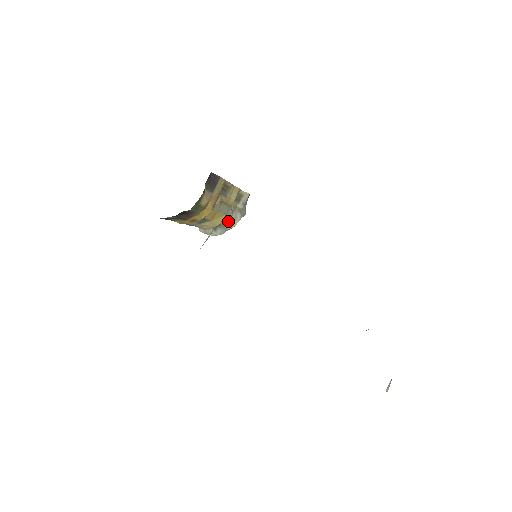
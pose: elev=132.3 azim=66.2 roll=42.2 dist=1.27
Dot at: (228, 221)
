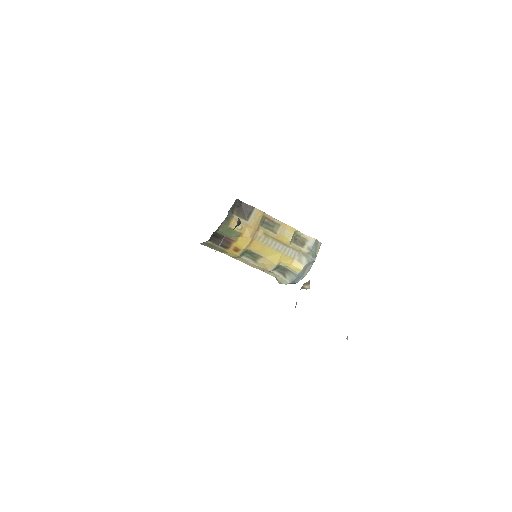
Dot at: (291, 264)
